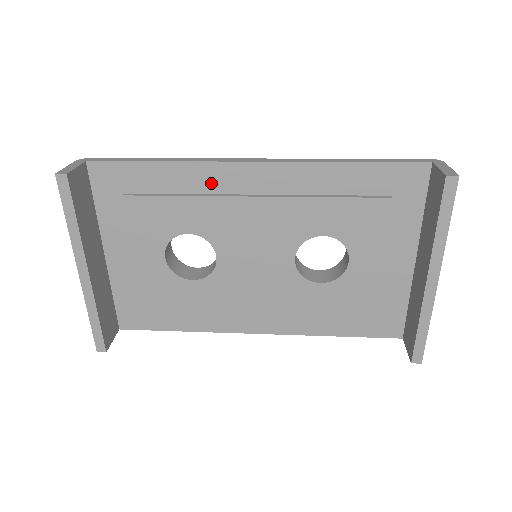
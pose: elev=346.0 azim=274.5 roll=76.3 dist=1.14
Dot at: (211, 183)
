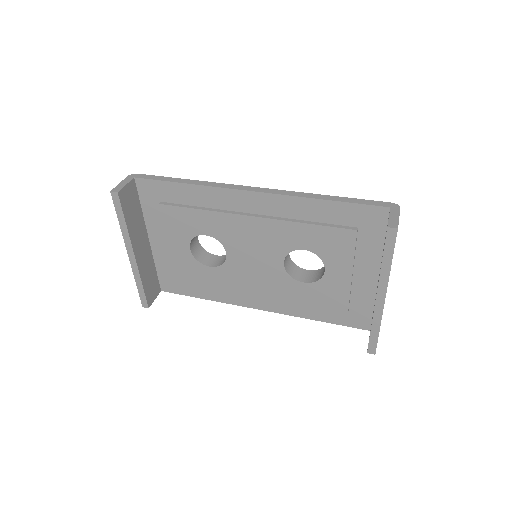
Dot at: (221, 202)
